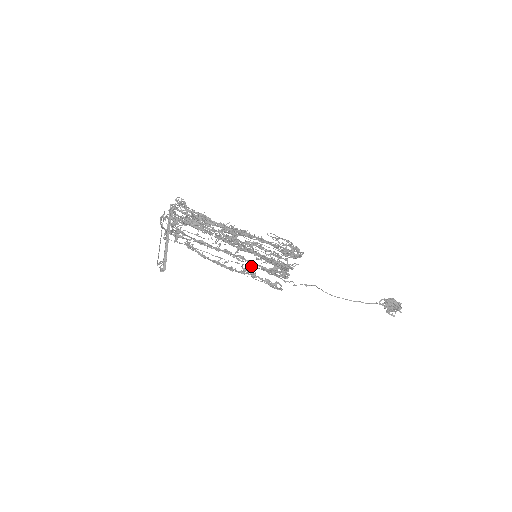
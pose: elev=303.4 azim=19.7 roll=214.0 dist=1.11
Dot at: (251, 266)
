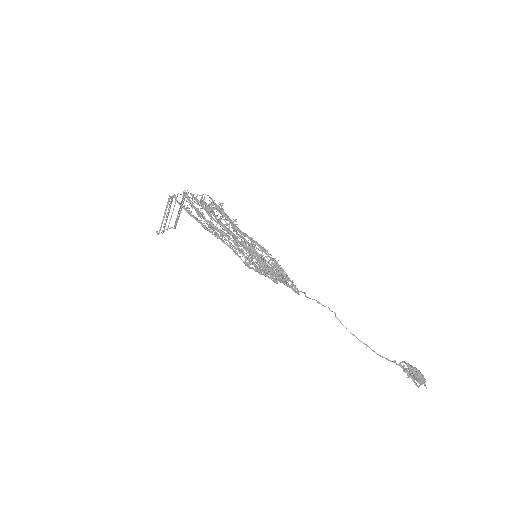
Dot at: (253, 262)
